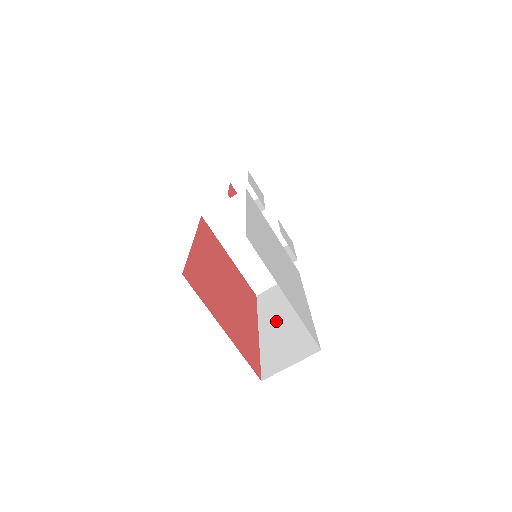
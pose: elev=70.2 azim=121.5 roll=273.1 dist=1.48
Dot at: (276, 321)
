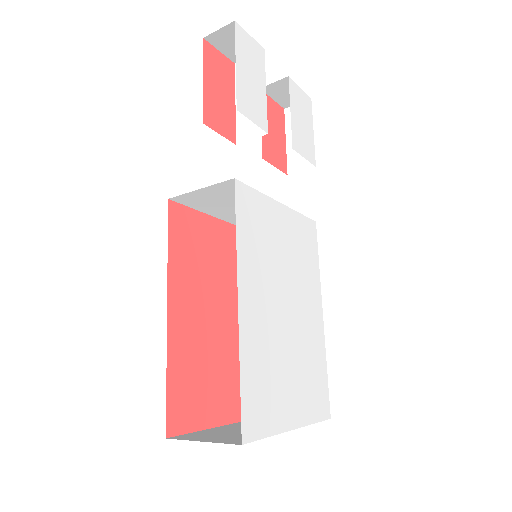
Dot at: occluded
